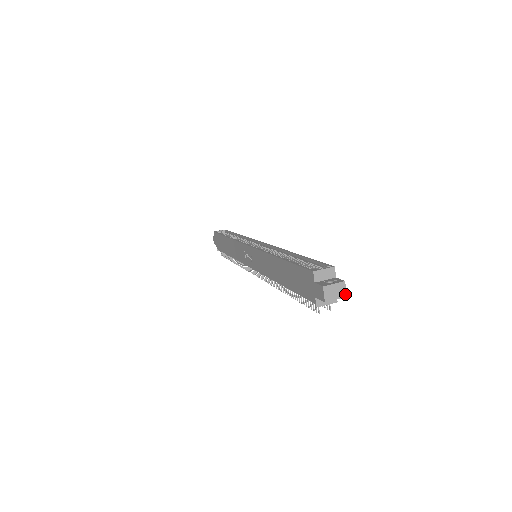
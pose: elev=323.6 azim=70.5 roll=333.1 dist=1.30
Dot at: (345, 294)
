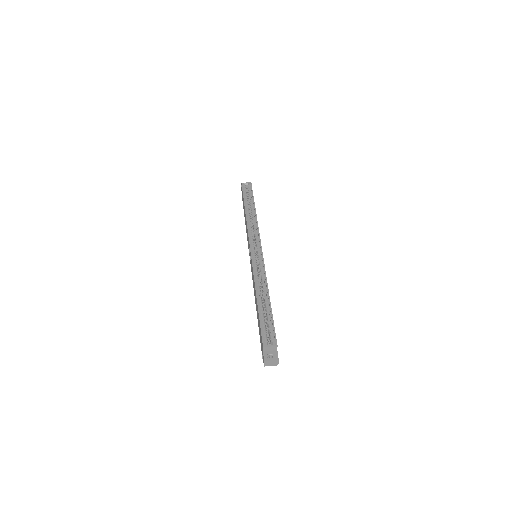
Dot at: occluded
